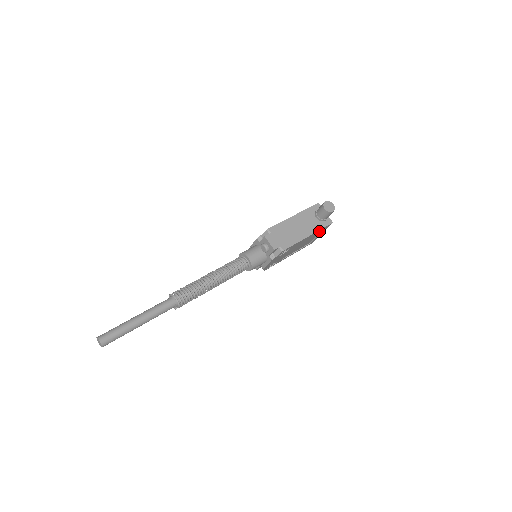
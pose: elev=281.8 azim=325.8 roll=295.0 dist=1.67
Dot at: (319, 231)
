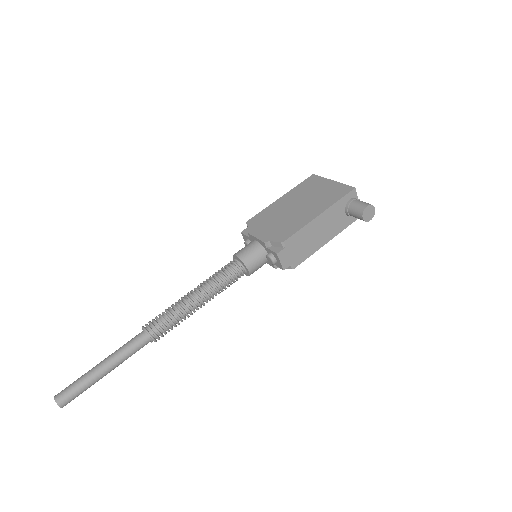
Dot at: occluded
